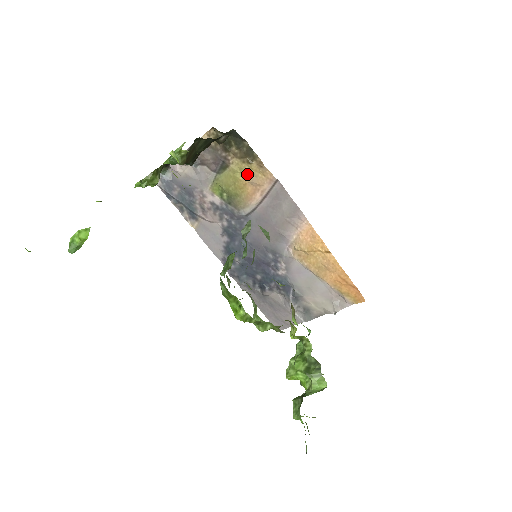
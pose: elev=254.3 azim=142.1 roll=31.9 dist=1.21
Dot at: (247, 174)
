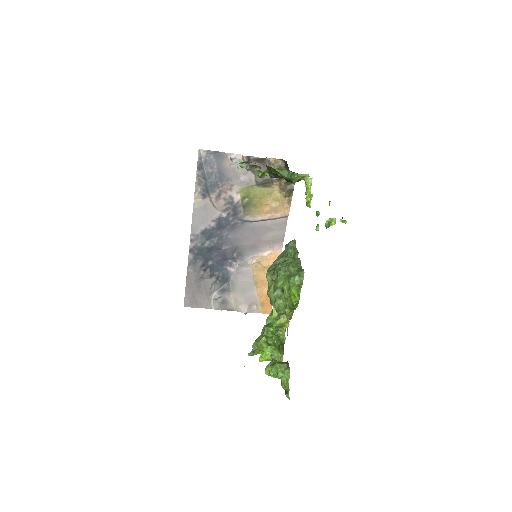
Dot at: (275, 200)
